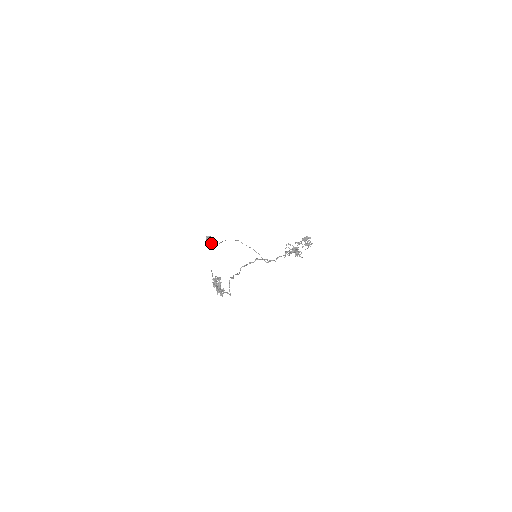
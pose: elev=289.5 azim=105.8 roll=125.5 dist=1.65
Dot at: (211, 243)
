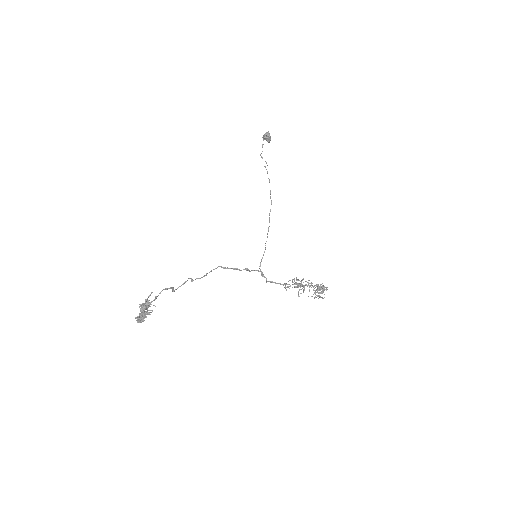
Dot at: occluded
